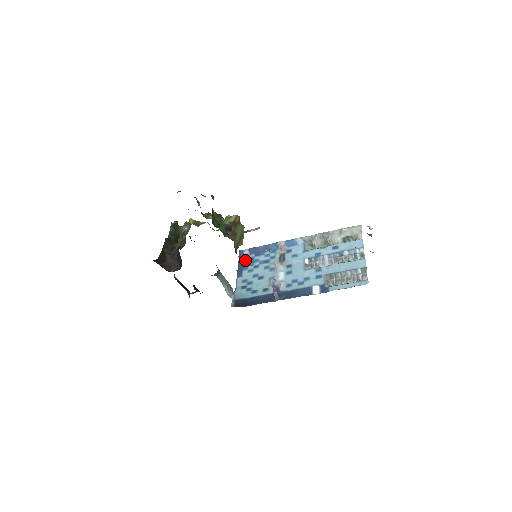
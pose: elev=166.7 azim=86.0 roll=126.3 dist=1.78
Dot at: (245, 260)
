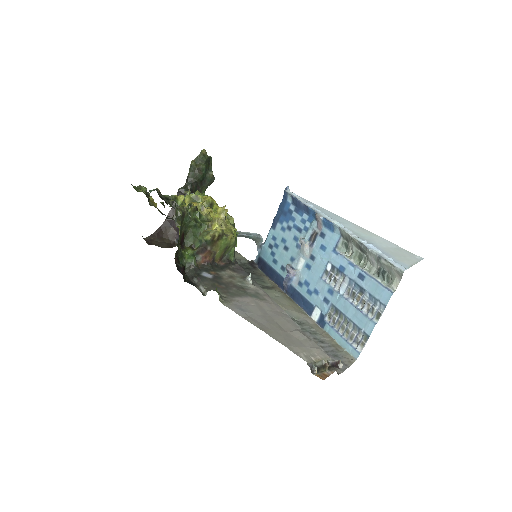
Dot at: (285, 208)
